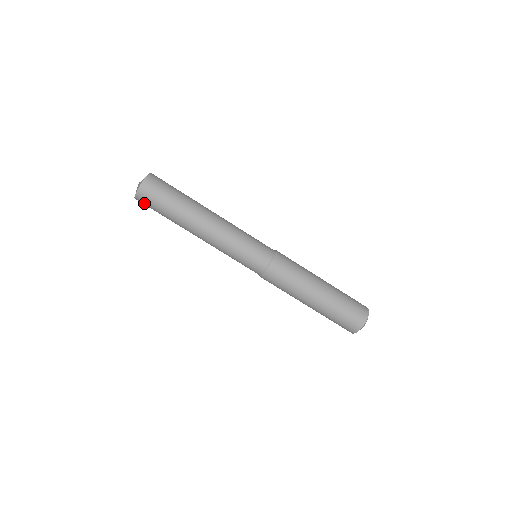
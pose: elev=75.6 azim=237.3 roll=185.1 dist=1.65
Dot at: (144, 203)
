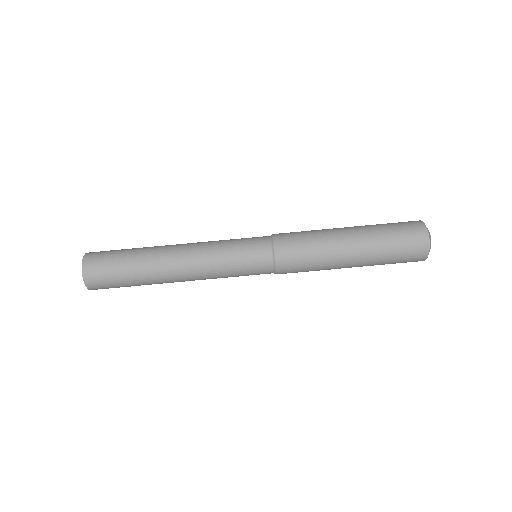
Dot at: (101, 288)
